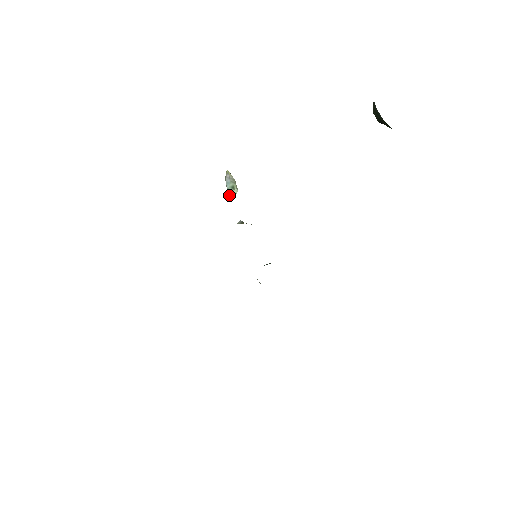
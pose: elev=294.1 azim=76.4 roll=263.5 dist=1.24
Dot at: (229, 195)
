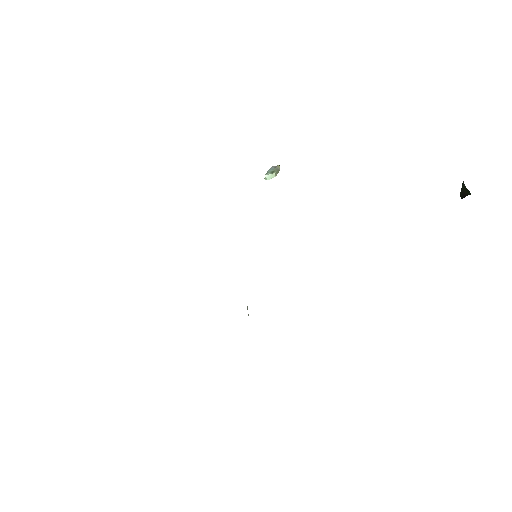
Dot at: (265, 176)
